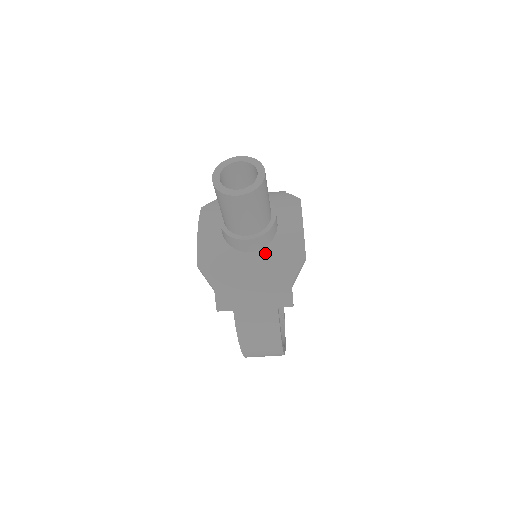
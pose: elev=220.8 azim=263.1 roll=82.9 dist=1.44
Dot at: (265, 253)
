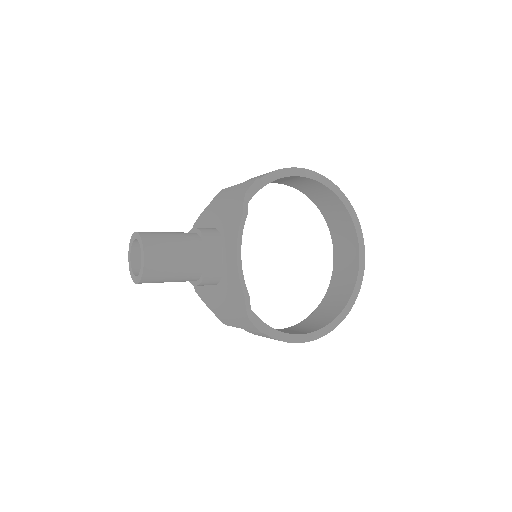
Dot at: (222, 287)
